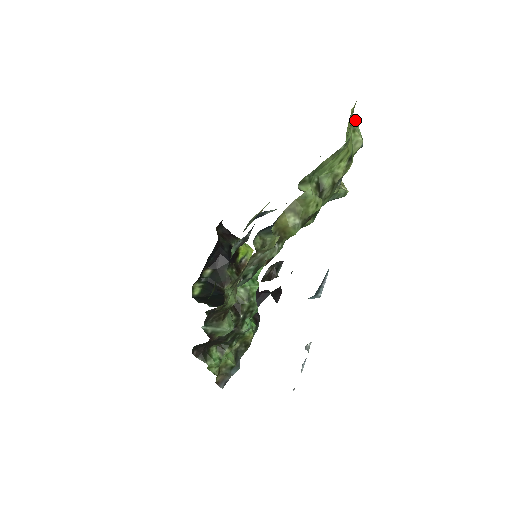
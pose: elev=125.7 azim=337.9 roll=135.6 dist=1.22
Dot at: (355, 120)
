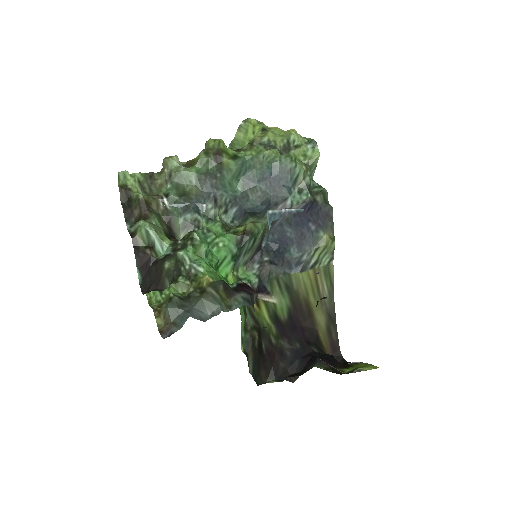
Dot at: occluded
